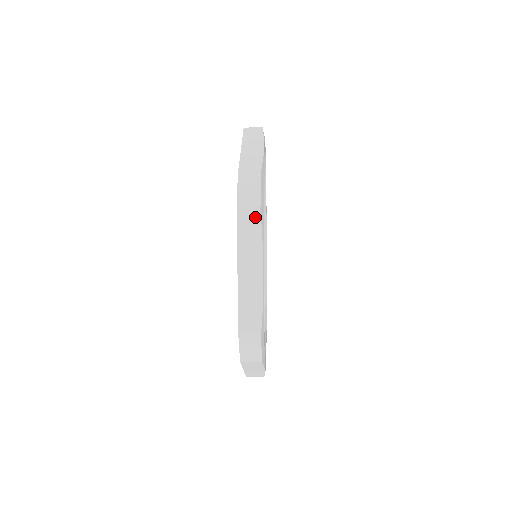
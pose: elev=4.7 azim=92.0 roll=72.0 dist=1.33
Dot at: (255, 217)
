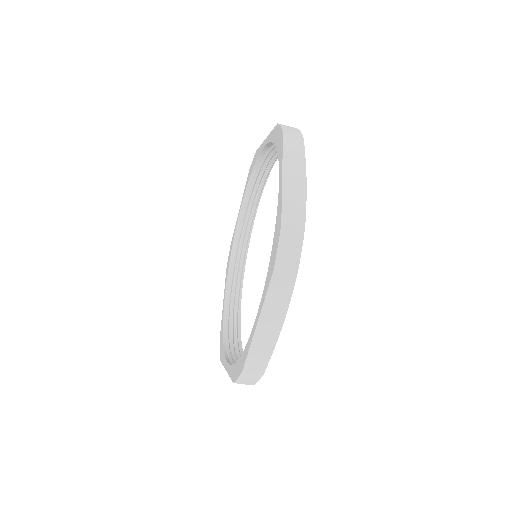
Dot at: (299, 139)
